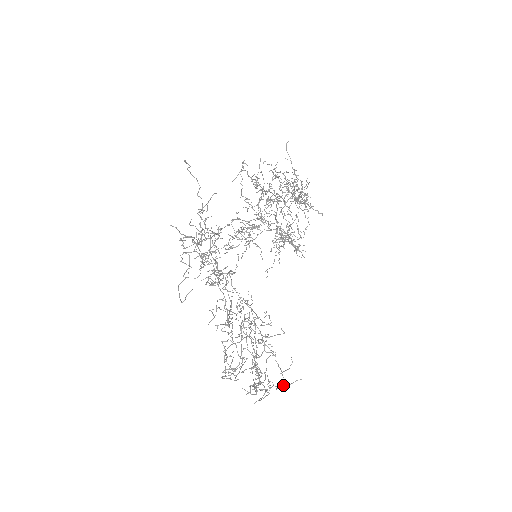
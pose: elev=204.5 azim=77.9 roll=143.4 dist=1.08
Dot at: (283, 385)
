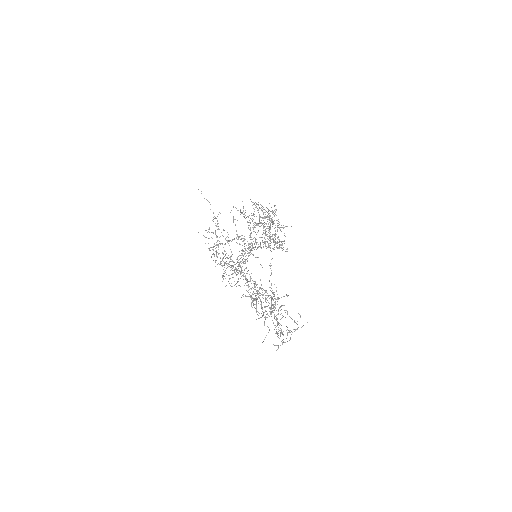
Dot at: occluded
